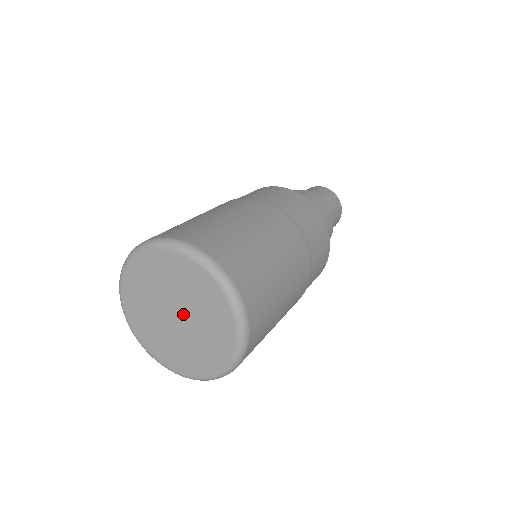
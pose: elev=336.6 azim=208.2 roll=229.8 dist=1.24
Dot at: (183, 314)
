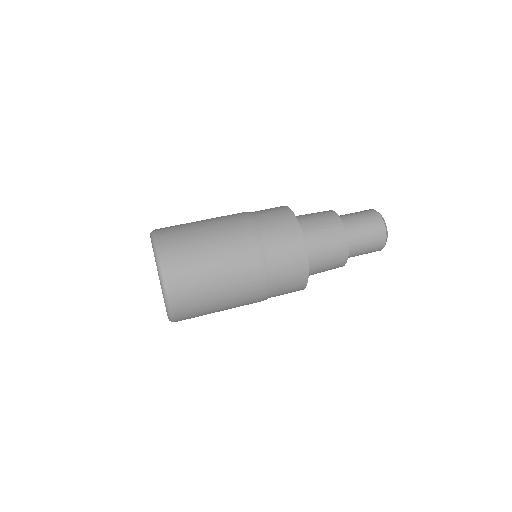
Dot at: occluded
